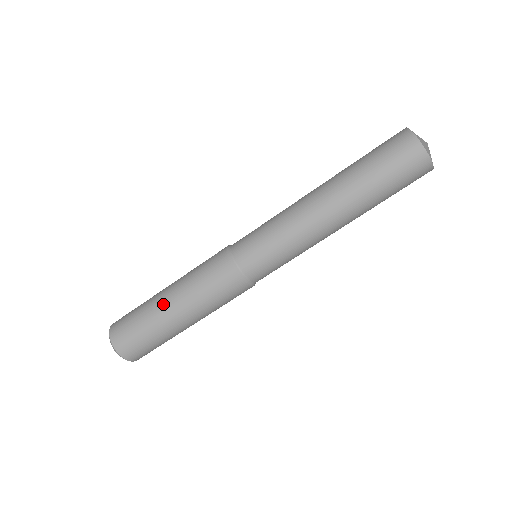
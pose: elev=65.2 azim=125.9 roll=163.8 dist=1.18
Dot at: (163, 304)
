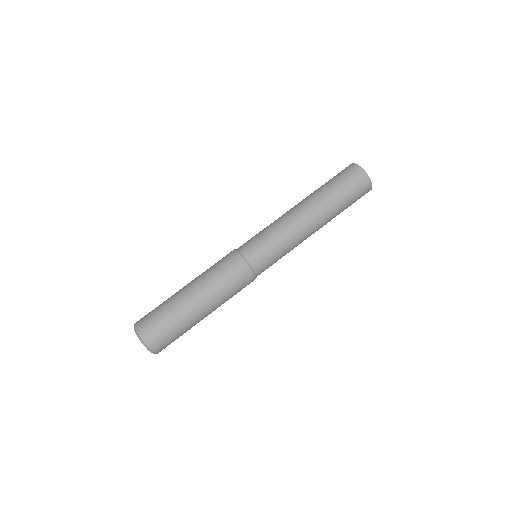
Dot at: (191, 303)
